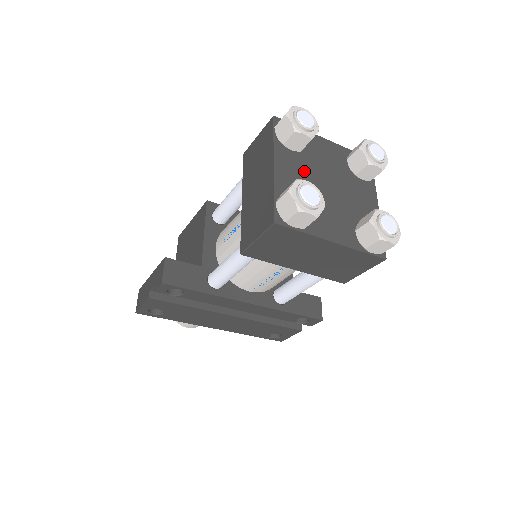
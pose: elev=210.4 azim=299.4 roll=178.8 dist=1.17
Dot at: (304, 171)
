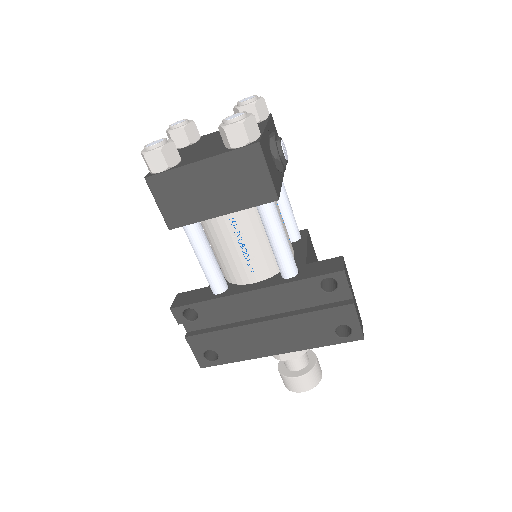
Dot at: (190, 149)
